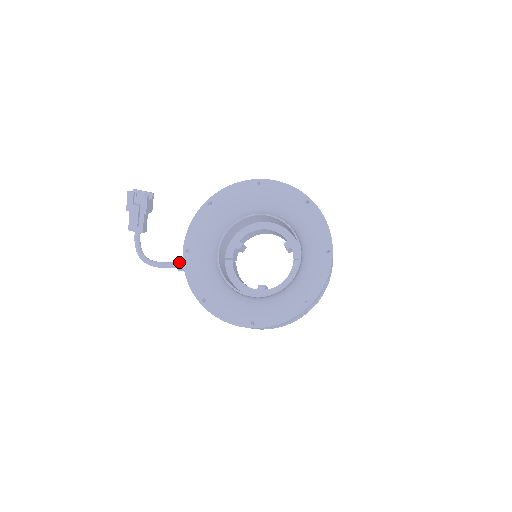
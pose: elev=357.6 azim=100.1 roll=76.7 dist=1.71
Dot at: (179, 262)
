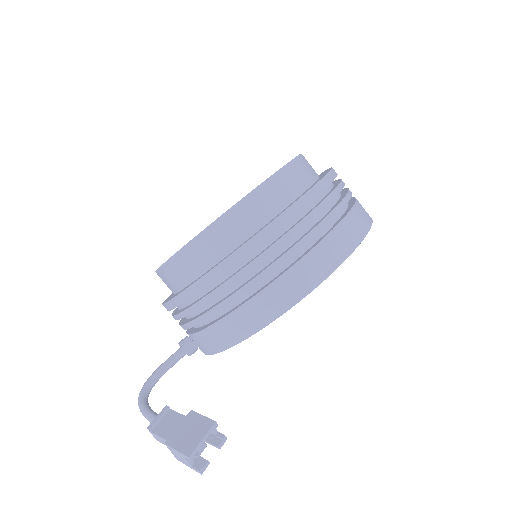
Dot at: occluded
